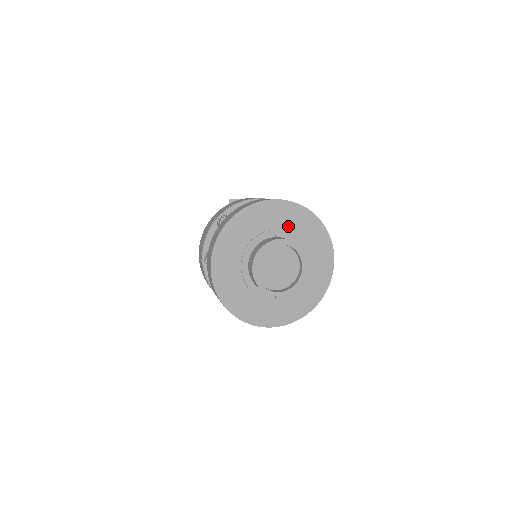
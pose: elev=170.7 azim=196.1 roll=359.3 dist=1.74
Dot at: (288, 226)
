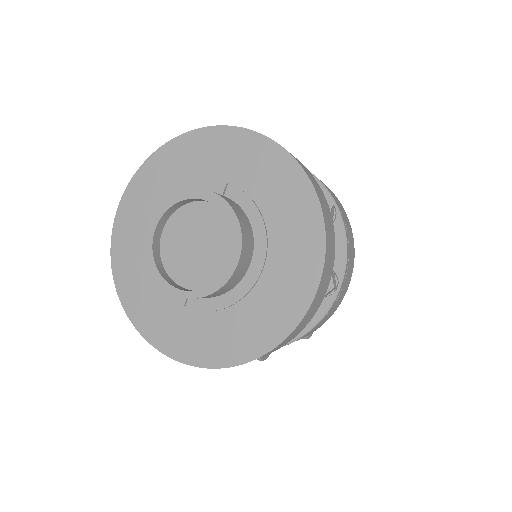
Dot at: (253, 185)
